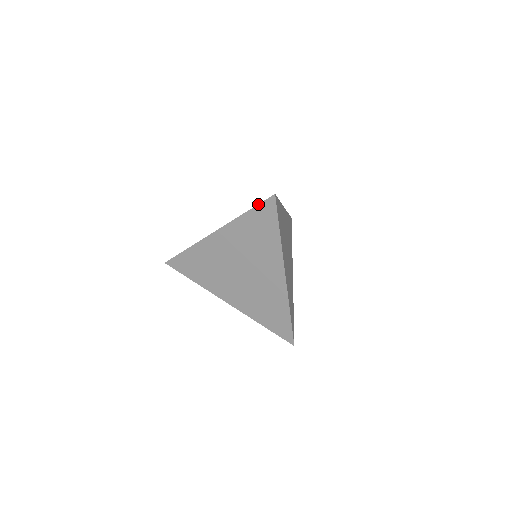
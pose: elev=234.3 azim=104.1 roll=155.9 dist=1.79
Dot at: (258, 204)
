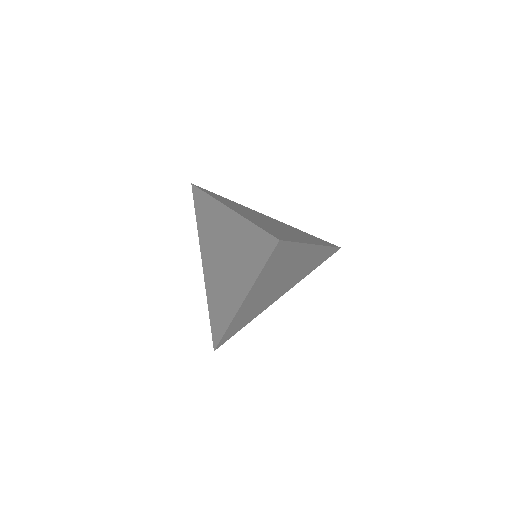
Dot at: (265, 230)
